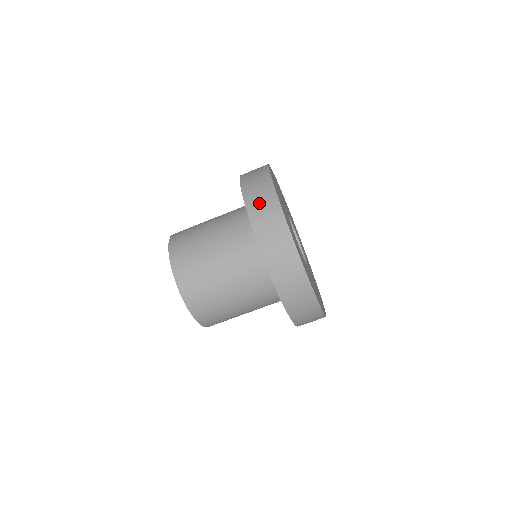
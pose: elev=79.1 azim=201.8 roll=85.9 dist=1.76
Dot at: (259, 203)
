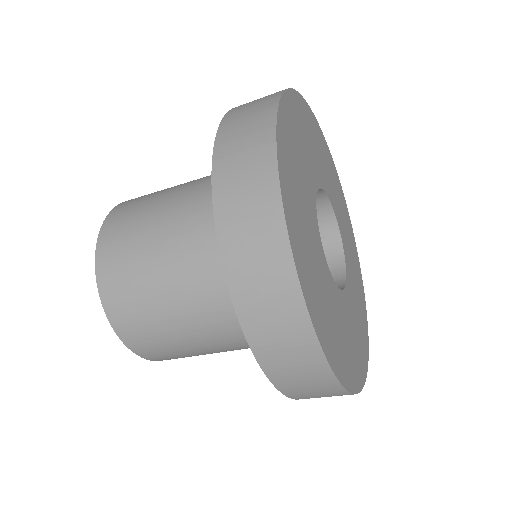
Dot at: (253, 273)
